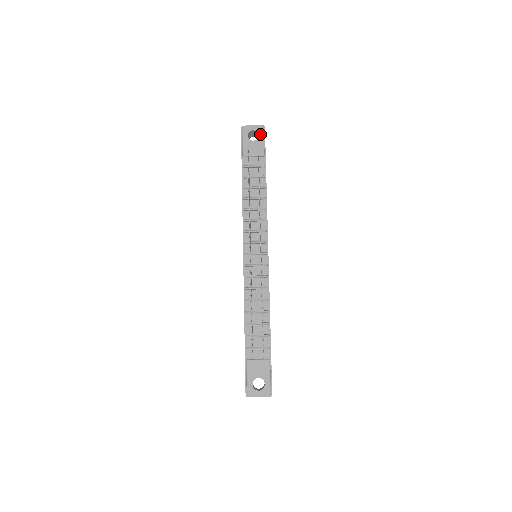
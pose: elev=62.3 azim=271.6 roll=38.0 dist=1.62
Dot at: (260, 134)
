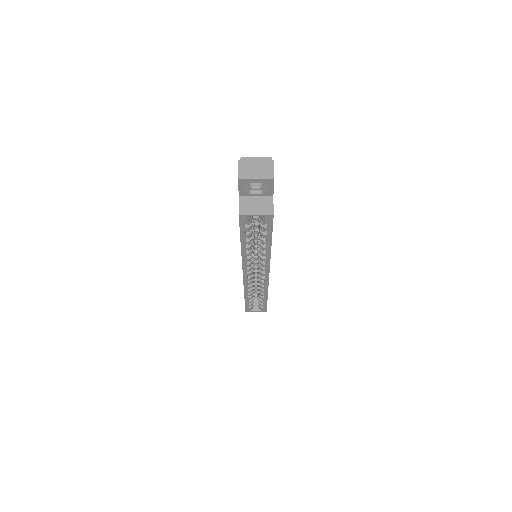
Dot at: occluded
